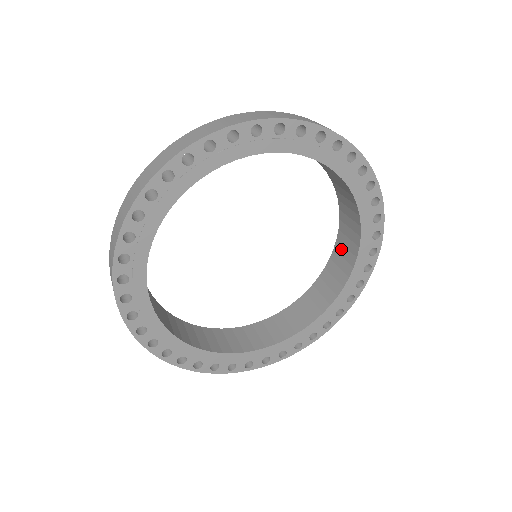
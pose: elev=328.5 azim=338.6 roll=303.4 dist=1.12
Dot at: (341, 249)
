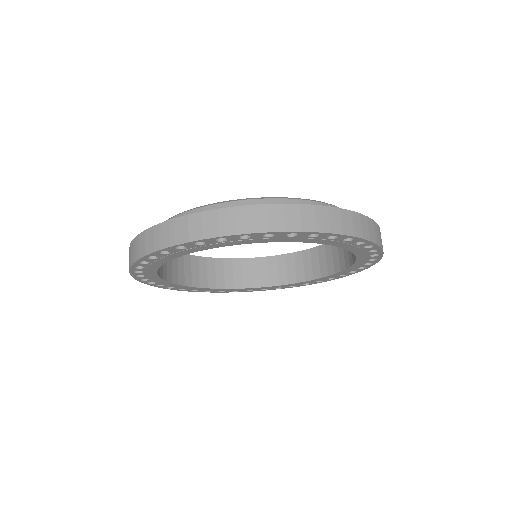
Dot at: (291, 263)
